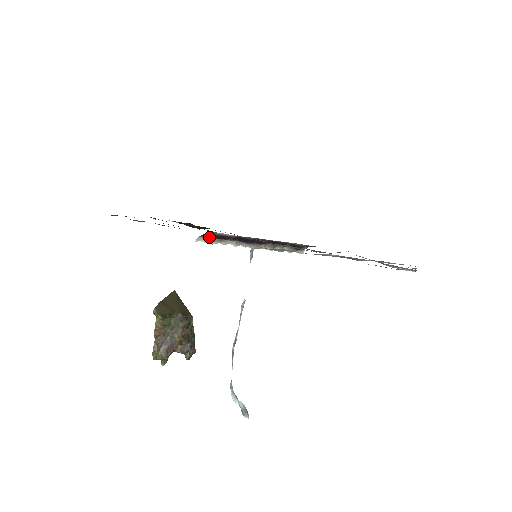
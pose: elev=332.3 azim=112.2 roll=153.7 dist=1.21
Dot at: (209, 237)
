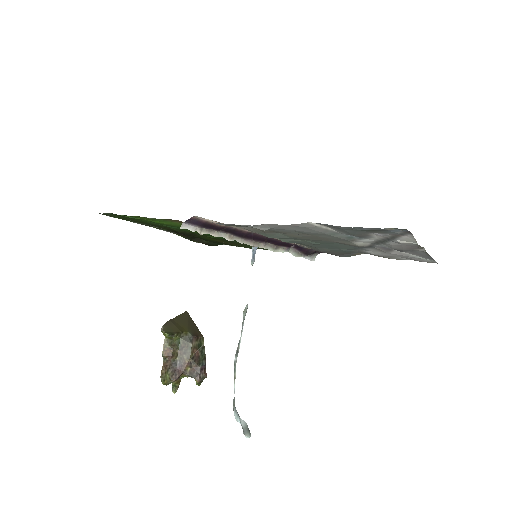
Dot at: (196, 225)
